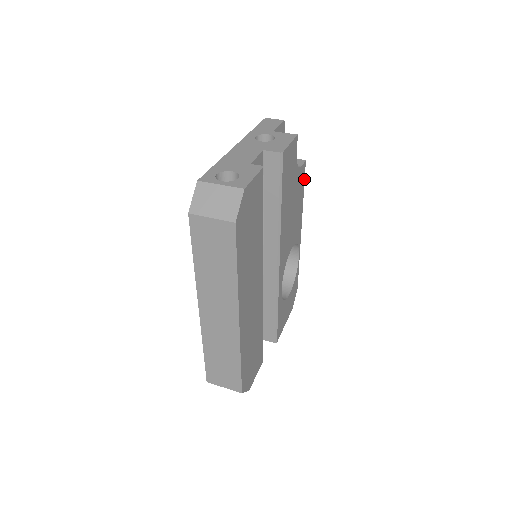
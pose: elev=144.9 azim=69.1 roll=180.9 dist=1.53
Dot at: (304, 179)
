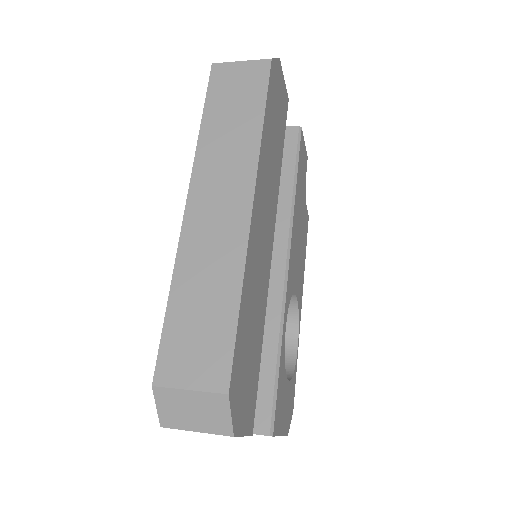
Dot at: (306, 237)
